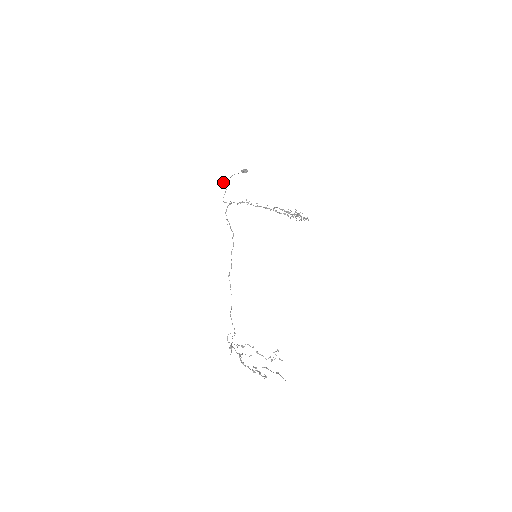
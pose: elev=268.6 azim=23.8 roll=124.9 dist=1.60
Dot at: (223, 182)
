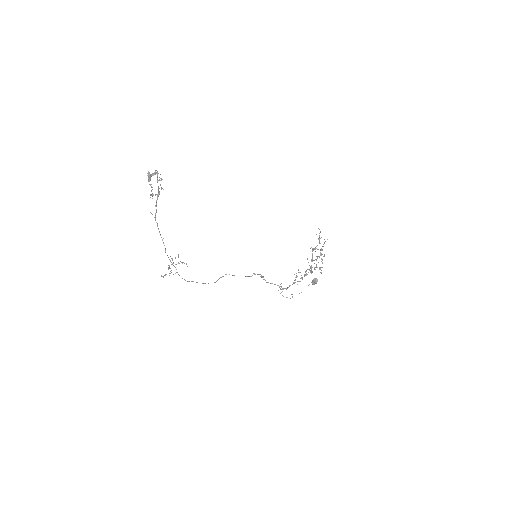
Dot at: occluded
